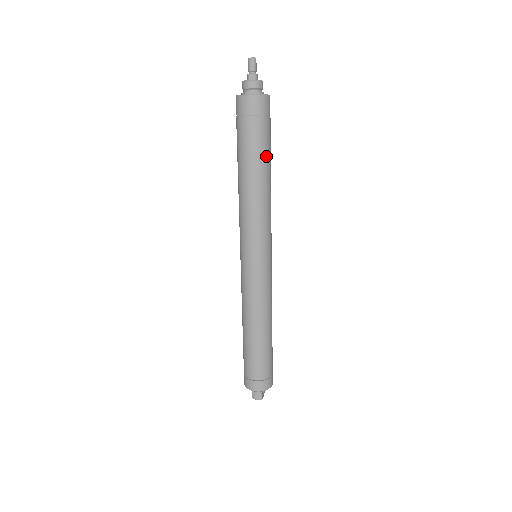
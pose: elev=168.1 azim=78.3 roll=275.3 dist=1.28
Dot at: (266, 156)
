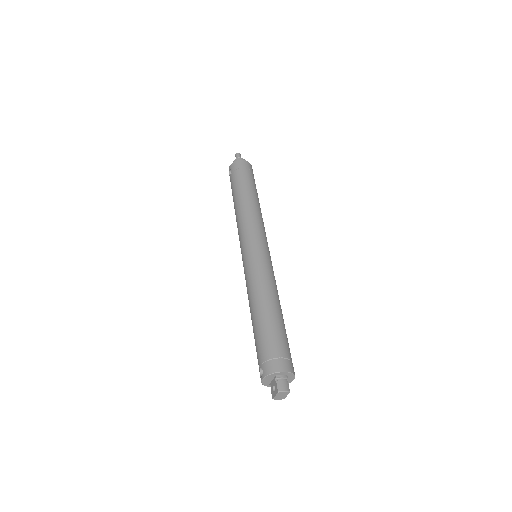
Dot at: (257, 193)
